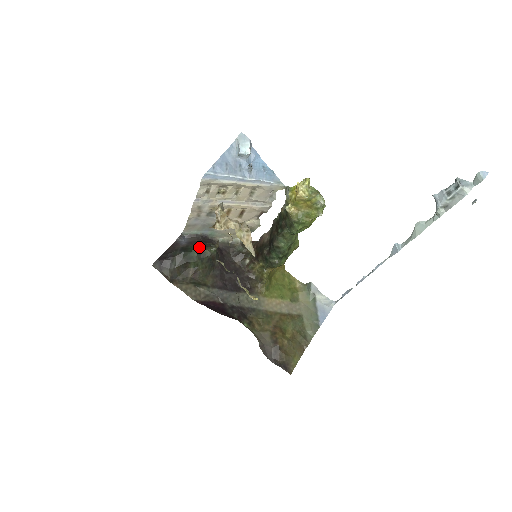
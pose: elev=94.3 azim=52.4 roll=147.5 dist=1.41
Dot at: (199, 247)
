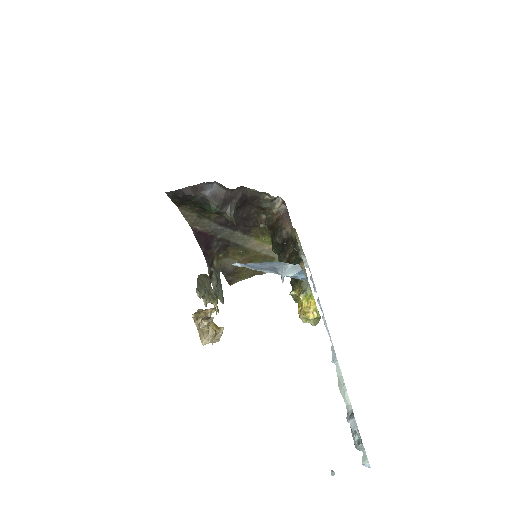
Dot at: (218, 210)
